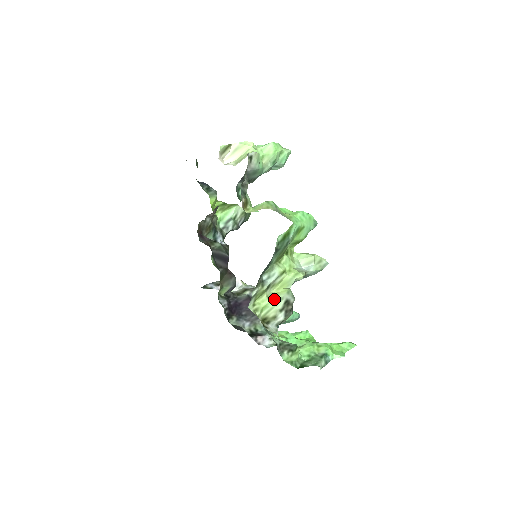
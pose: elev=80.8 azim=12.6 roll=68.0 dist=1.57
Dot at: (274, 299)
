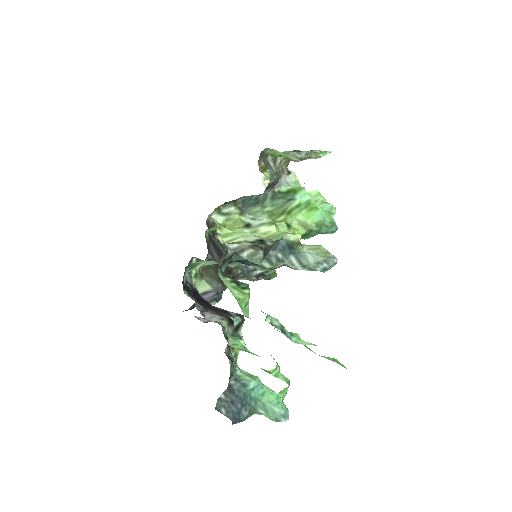
Dot at: (247, 233)
